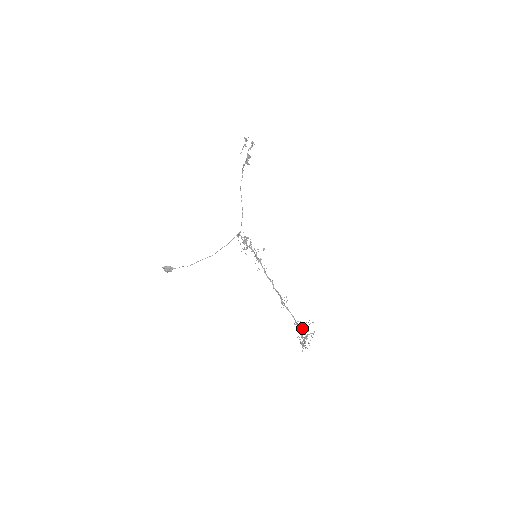
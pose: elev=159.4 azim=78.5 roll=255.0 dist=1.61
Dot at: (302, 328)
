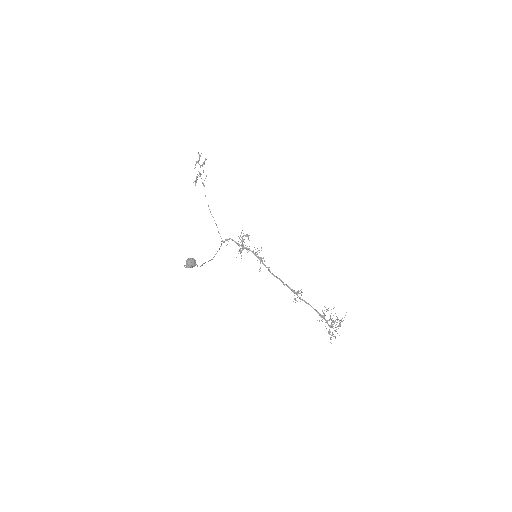
Dot at: (321, 320)
